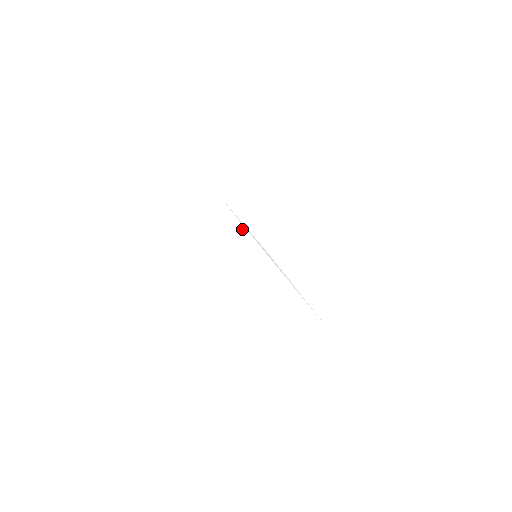
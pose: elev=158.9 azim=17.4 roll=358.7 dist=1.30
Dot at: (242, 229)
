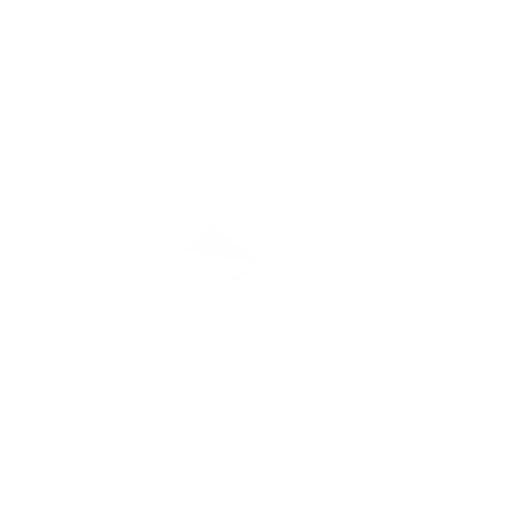
Dot at: (238, 242)
